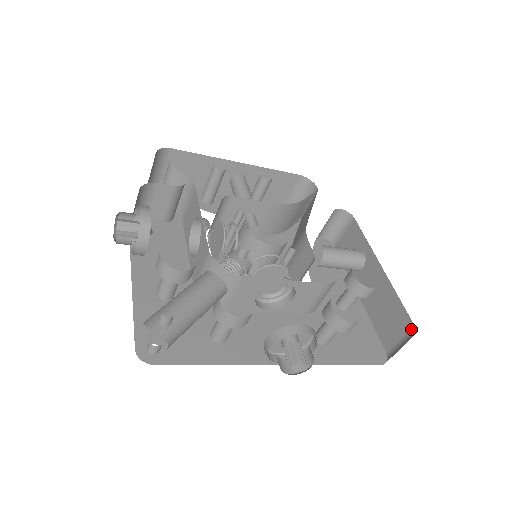
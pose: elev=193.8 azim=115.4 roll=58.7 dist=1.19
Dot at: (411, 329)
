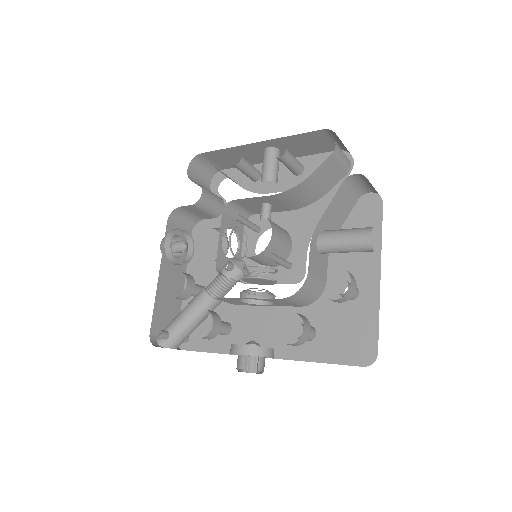
Dot at: occluded
